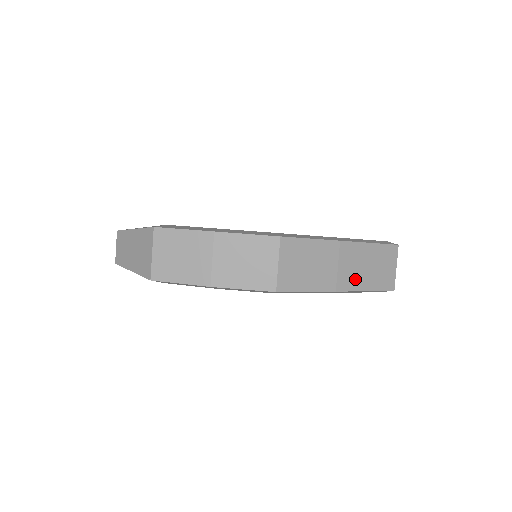
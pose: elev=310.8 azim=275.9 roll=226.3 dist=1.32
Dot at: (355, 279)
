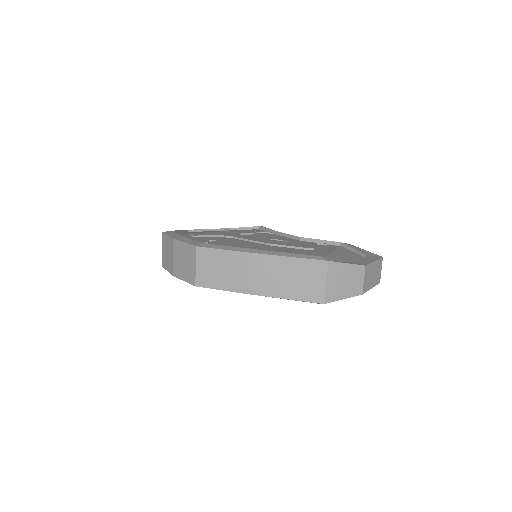
Dot at: (271, 287)
